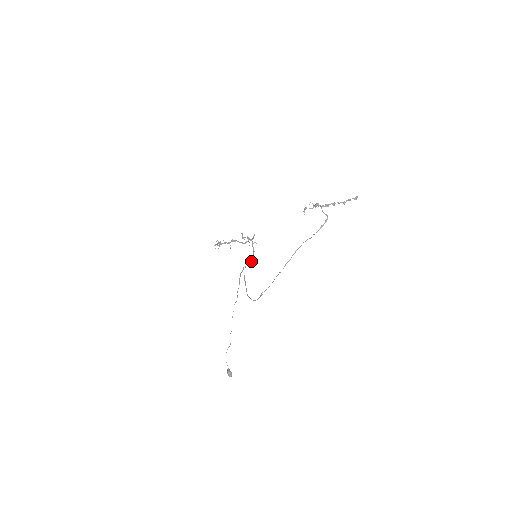
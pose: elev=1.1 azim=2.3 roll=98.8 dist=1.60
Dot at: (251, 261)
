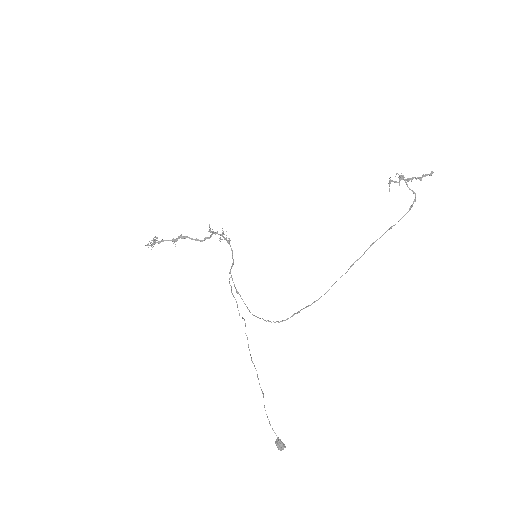
Dot at: occluded
